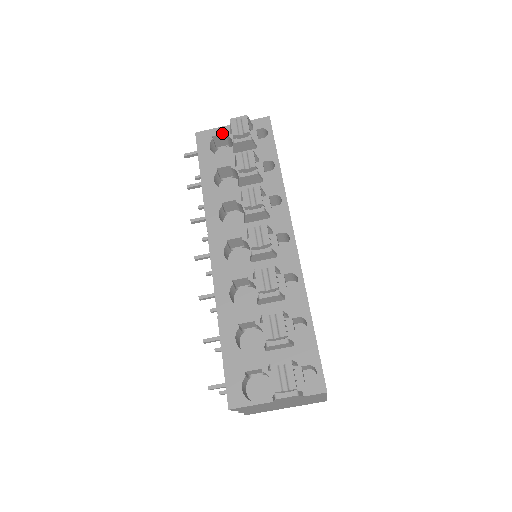
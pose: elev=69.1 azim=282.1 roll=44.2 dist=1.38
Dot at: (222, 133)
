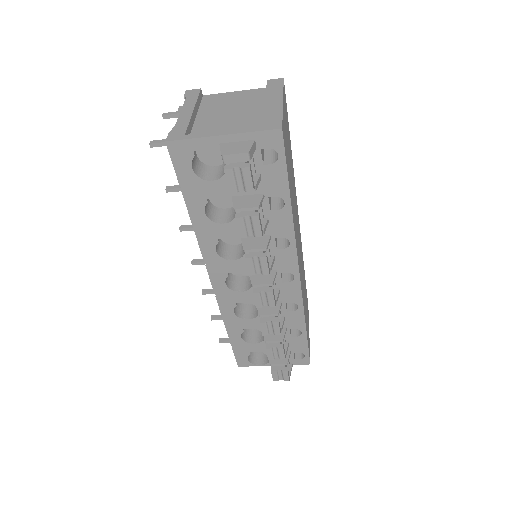
Dot at: (208, 148)
